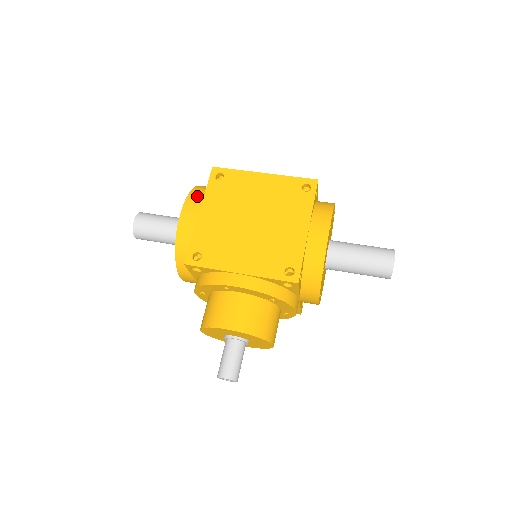
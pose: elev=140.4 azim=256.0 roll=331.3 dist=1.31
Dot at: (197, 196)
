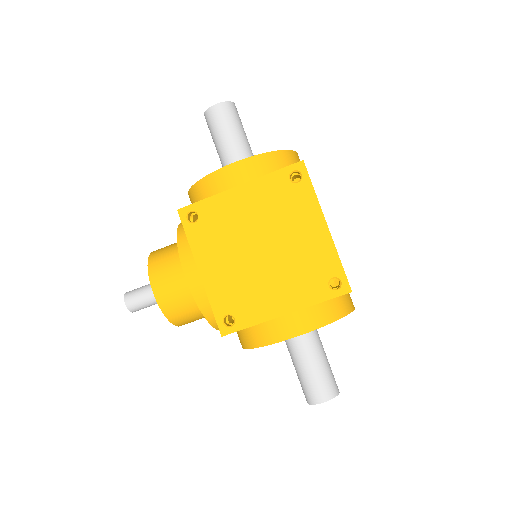
Dot at: (261, 166)
